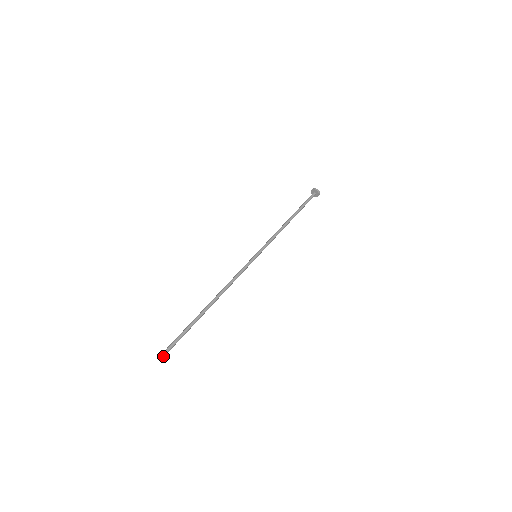
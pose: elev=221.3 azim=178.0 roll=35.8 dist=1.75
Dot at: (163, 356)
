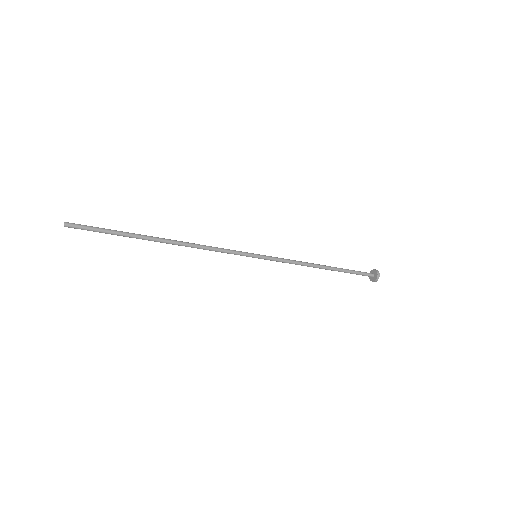
Dot at: (67, 225)
